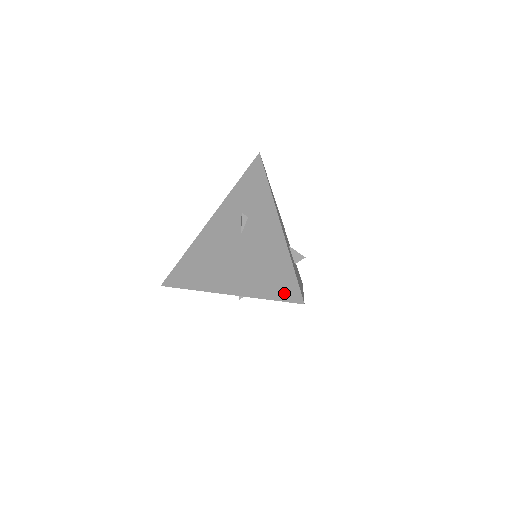
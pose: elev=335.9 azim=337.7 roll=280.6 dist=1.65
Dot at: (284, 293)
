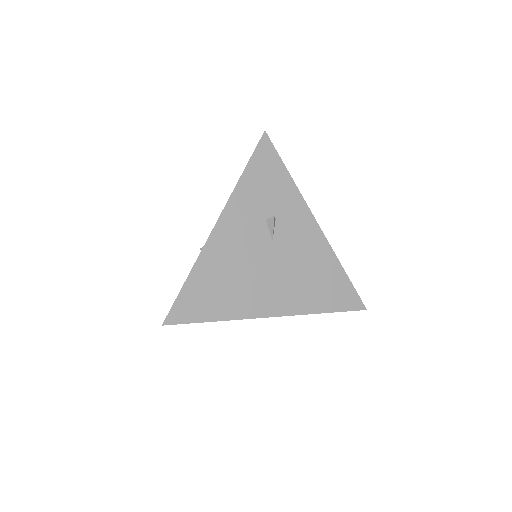
Dot at: (344, 303)
